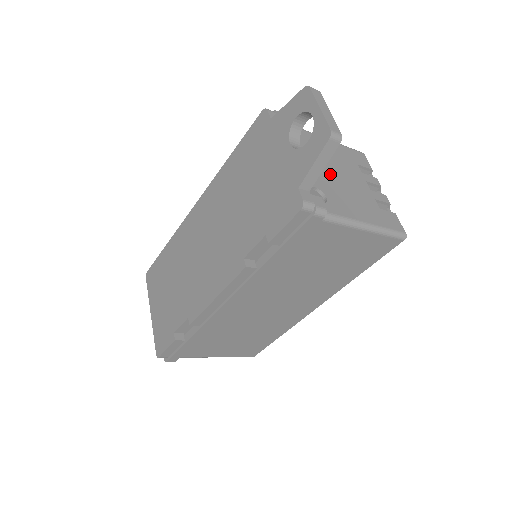
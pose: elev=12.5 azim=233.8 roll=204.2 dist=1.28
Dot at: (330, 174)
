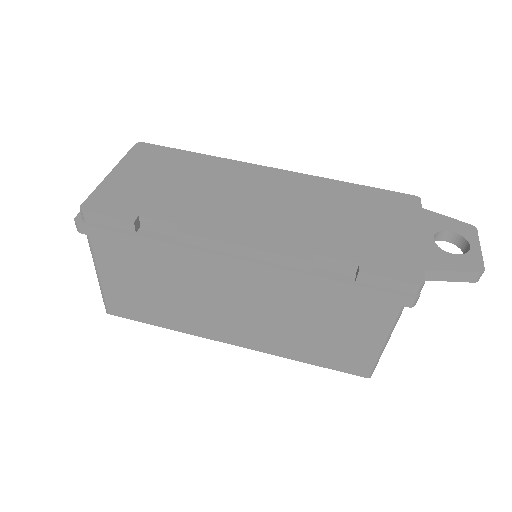
Dot at: occluded
